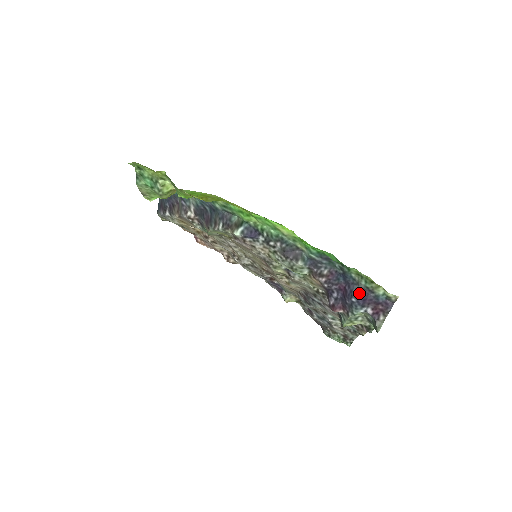
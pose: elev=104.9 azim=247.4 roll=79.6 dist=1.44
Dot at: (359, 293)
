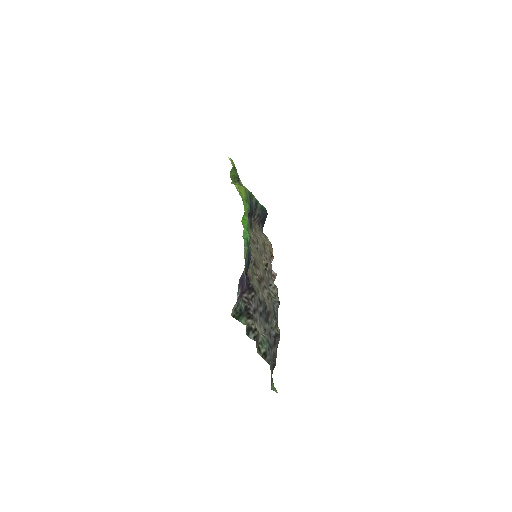
Dot at: (242, 273)
